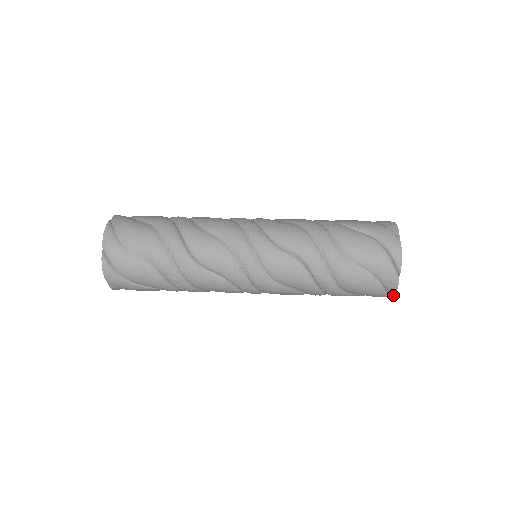
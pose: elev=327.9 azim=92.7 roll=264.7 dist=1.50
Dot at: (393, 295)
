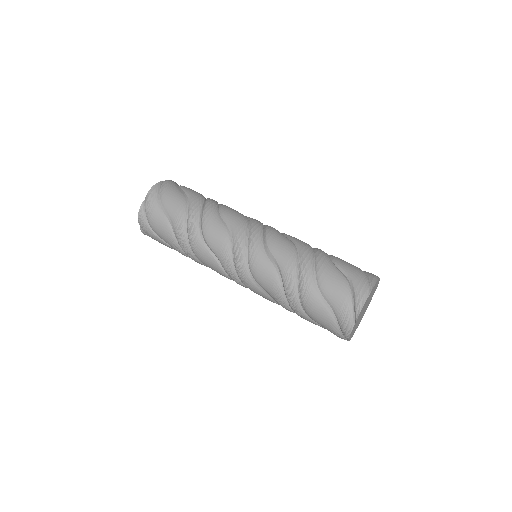
Dot at: (348, 339)
